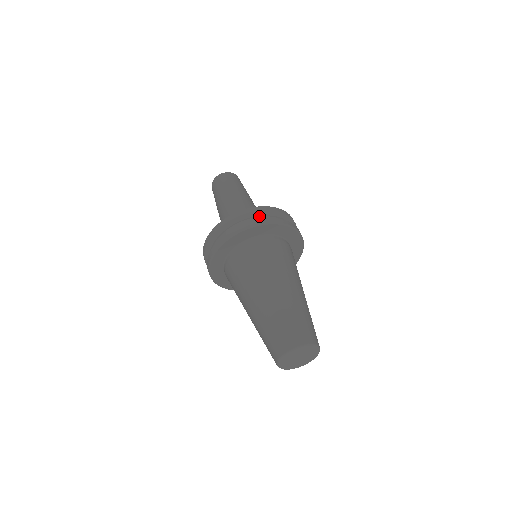
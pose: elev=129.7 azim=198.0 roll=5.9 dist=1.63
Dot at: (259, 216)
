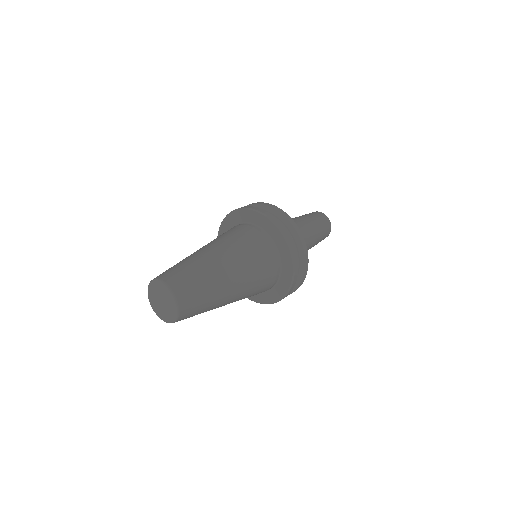
Dot at: (294, 240)
